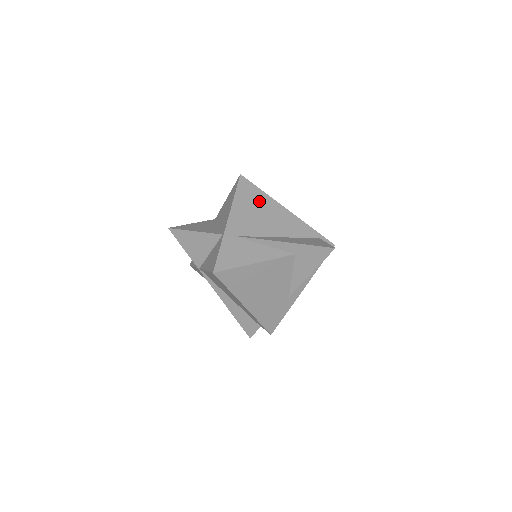
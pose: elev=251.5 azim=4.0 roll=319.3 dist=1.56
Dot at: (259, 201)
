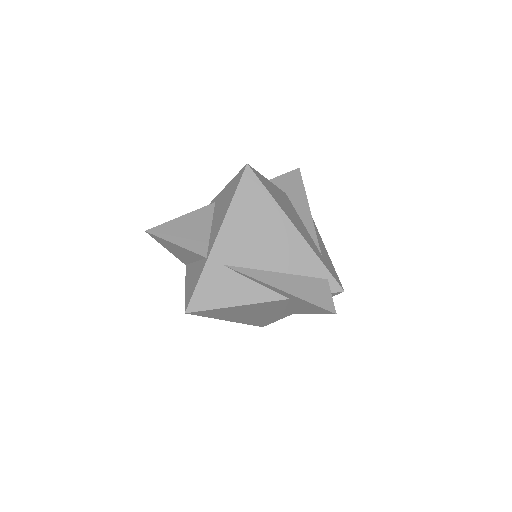
Dot at: (263, 212)
